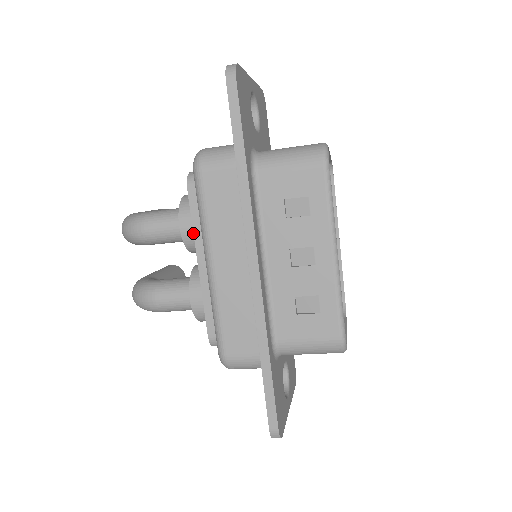
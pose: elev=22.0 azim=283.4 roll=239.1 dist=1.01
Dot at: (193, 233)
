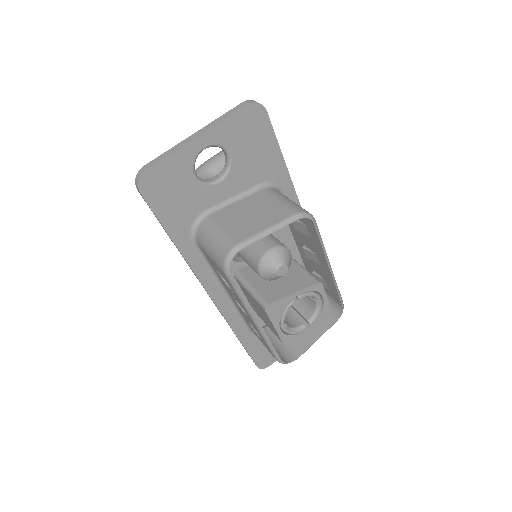
Dot at: occluded
